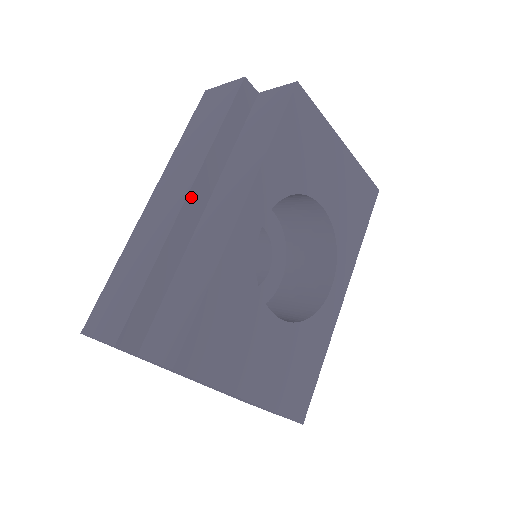
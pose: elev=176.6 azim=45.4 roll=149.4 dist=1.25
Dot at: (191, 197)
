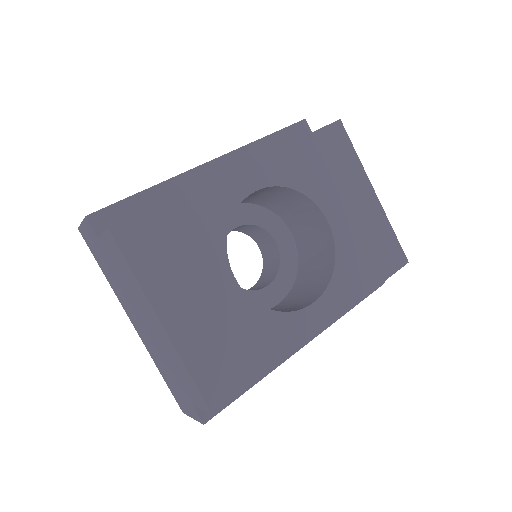
Dot at: (214, 163)
